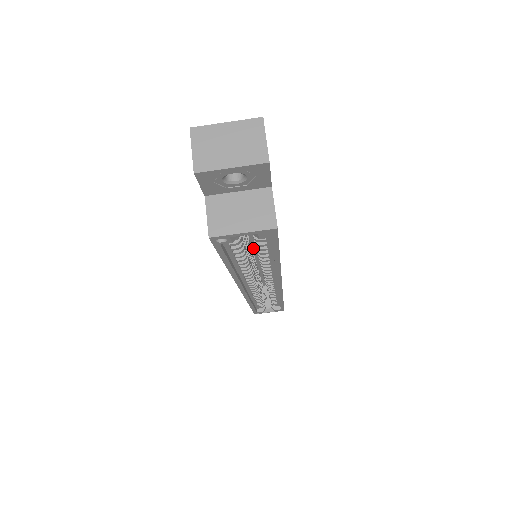
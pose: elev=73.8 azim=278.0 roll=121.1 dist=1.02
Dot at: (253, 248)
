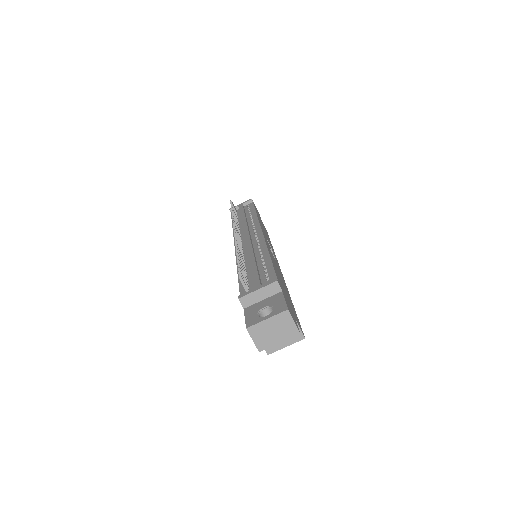
Dot at: occluded
